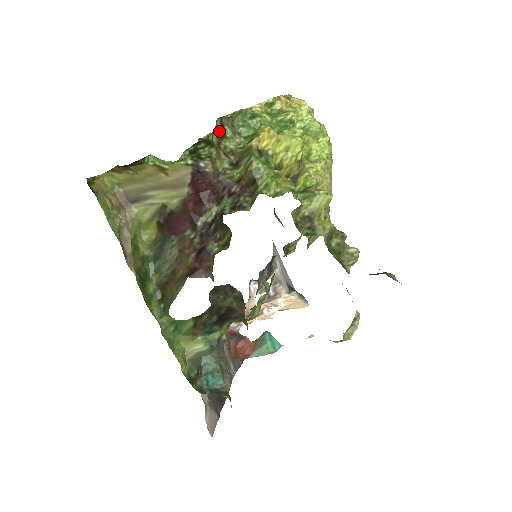
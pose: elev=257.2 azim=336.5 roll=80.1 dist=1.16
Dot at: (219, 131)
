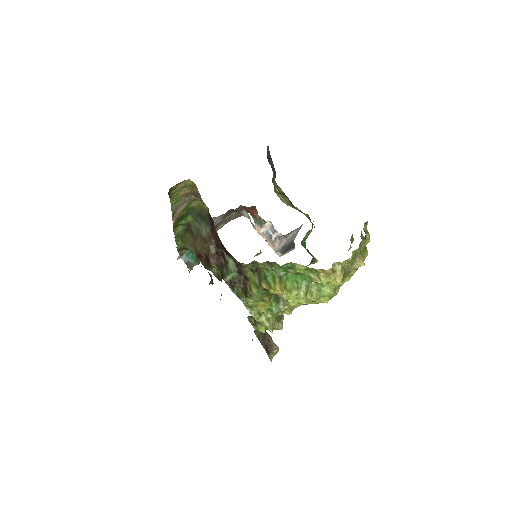
Dot at: occluded
